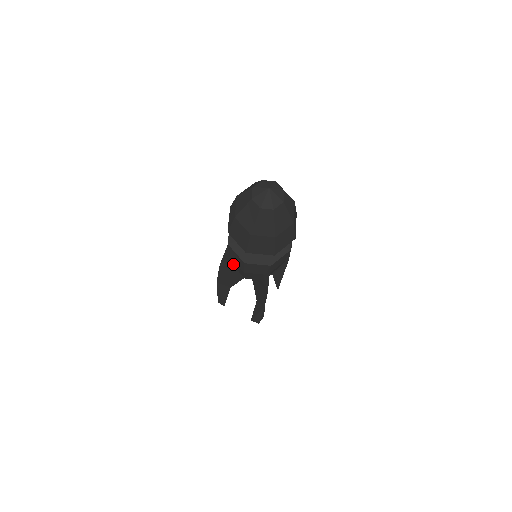
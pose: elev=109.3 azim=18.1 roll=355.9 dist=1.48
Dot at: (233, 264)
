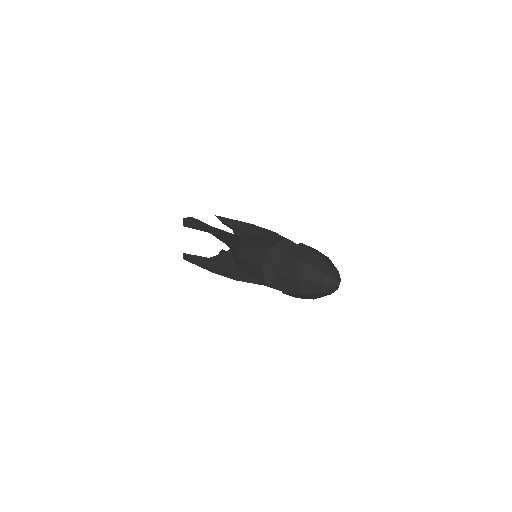
Dot at: (244, 245)
